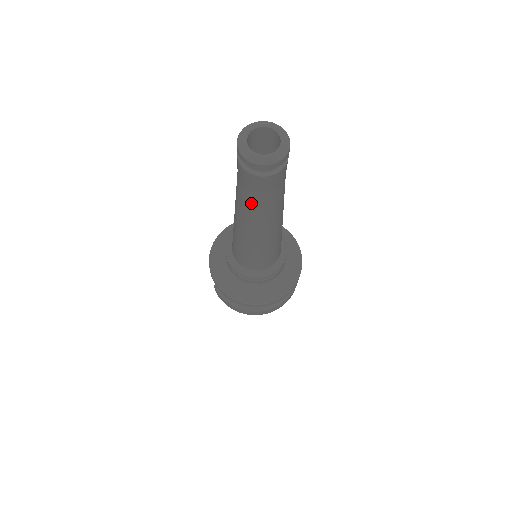
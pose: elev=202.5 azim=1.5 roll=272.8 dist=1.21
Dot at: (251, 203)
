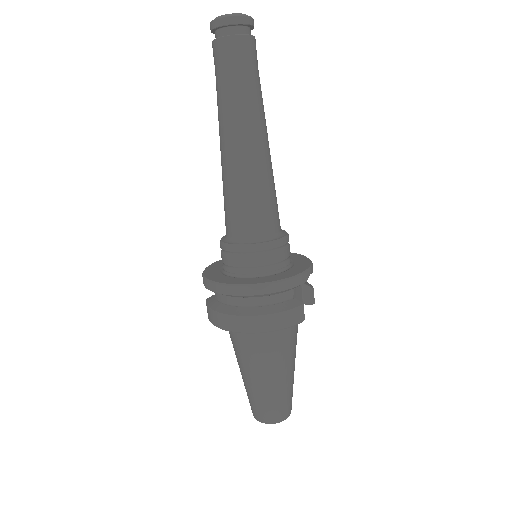
Dot at: (221, 90)
